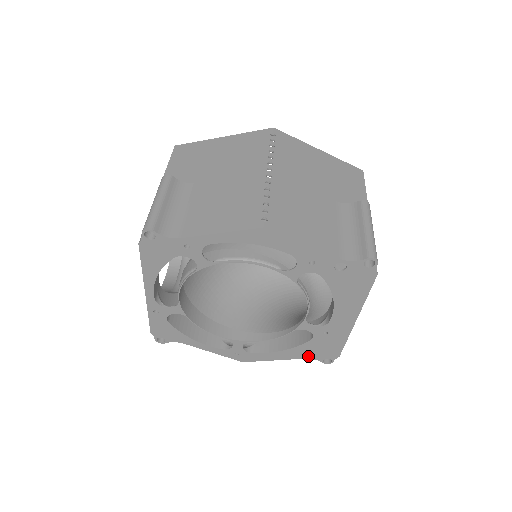
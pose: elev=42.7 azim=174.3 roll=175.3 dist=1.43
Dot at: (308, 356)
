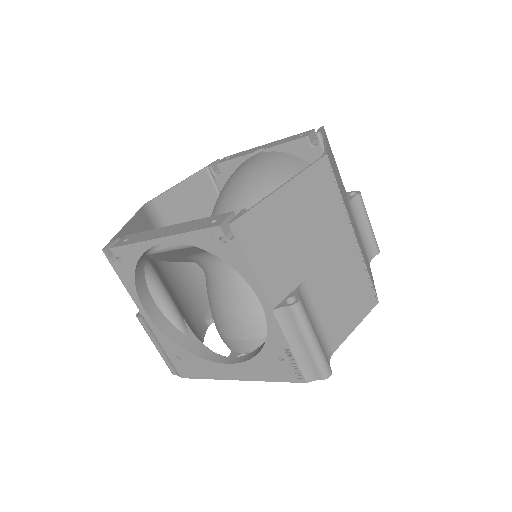
Dot at: occluded
